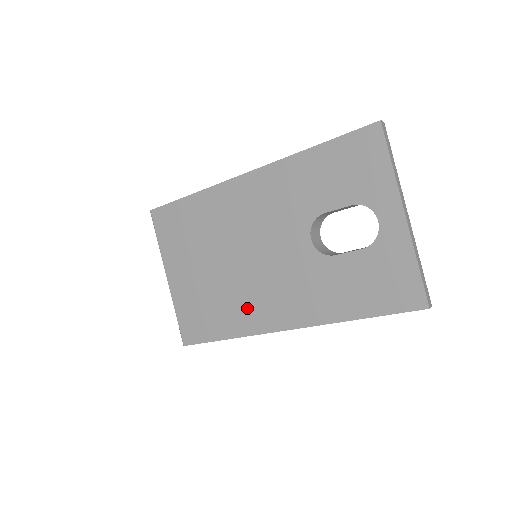
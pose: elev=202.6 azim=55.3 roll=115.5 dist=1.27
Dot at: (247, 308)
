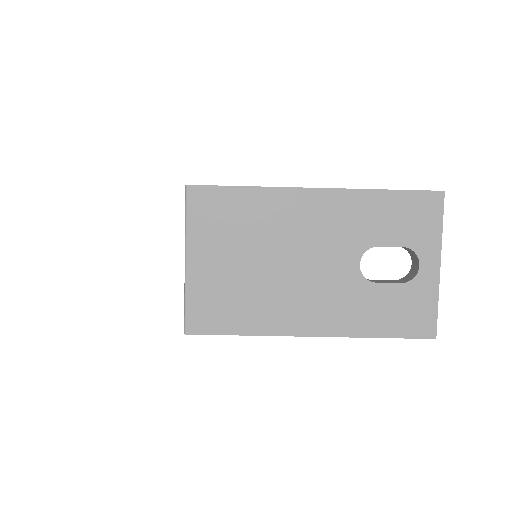
Dot at: (276, 310)
